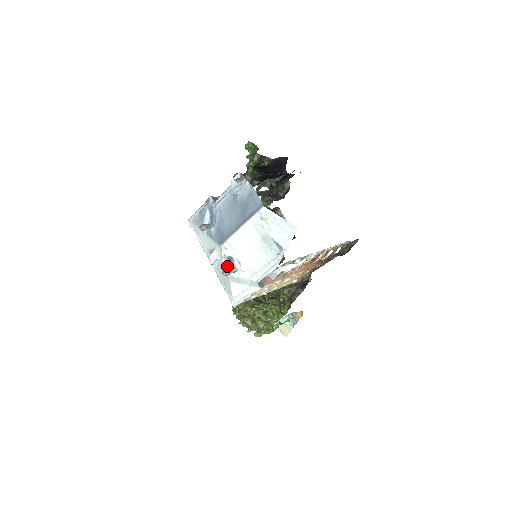
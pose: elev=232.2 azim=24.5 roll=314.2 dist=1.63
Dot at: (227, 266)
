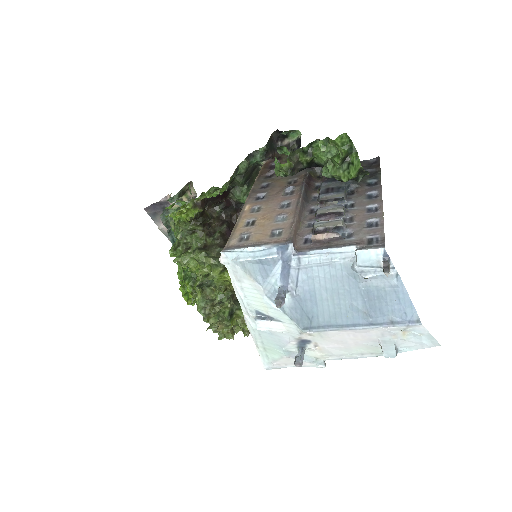
Dot at: (292, 344)
